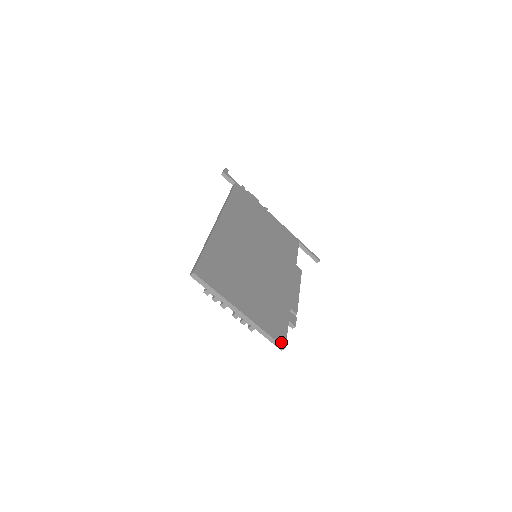
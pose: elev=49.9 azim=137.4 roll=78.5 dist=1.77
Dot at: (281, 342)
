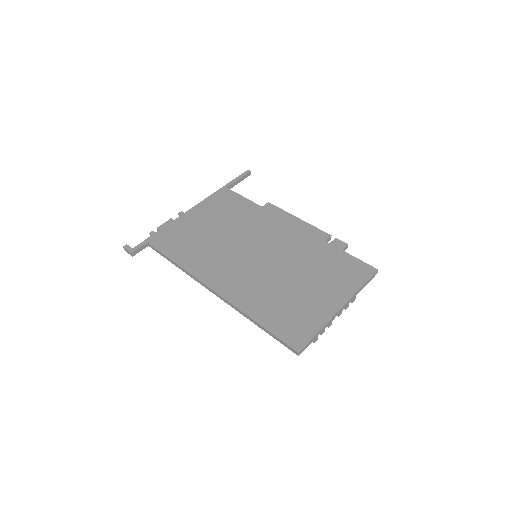
Dot at: (371, 272)
